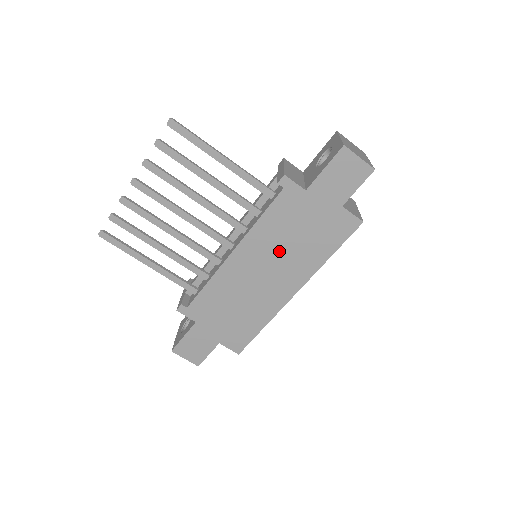
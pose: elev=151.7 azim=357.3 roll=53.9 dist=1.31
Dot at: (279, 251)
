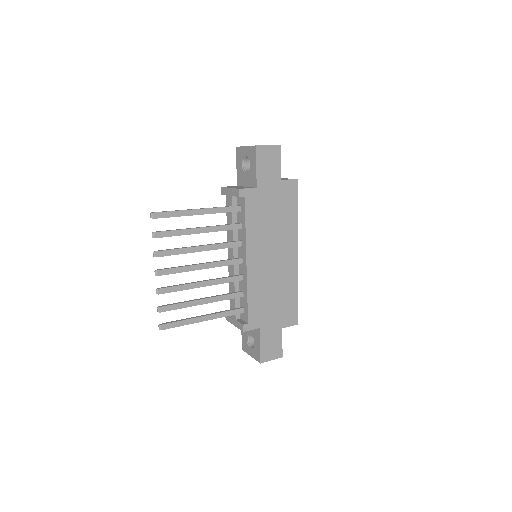
Dot at: (270, 237)
